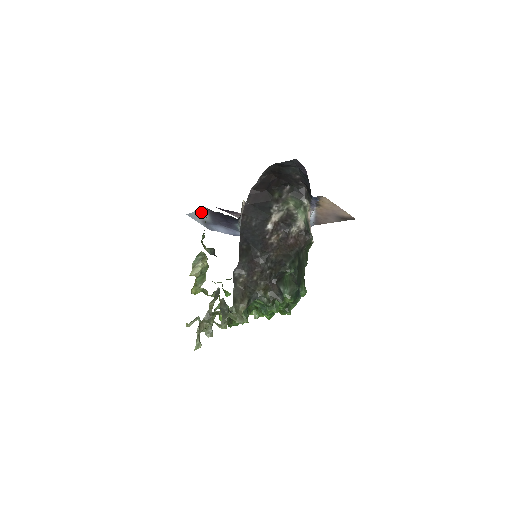
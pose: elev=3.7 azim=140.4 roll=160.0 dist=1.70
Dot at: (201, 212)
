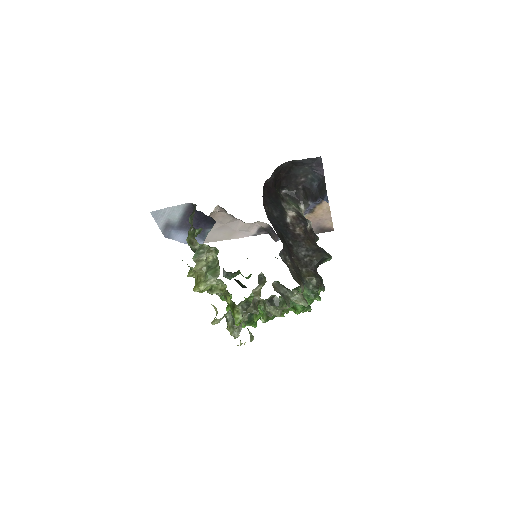
Dot at: (175, 209)
